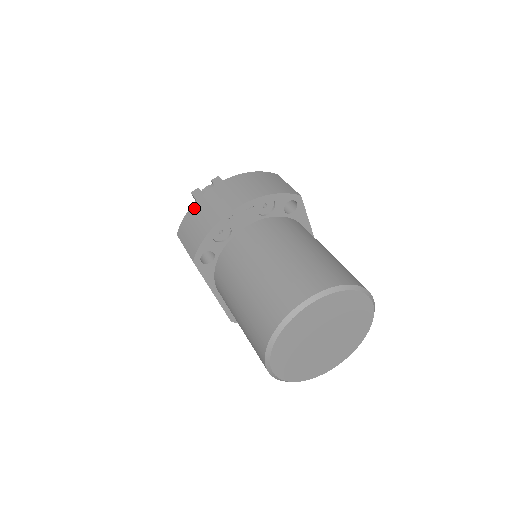
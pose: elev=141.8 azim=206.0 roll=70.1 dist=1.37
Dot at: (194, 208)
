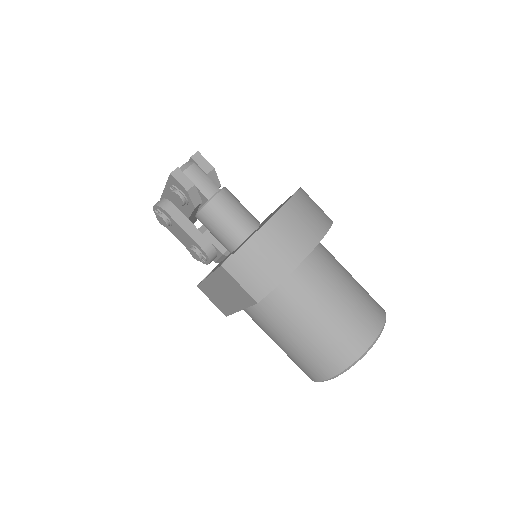
Dot at: (253, 244)
